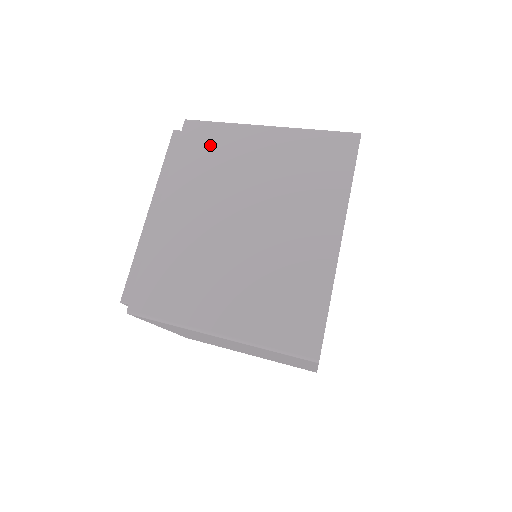
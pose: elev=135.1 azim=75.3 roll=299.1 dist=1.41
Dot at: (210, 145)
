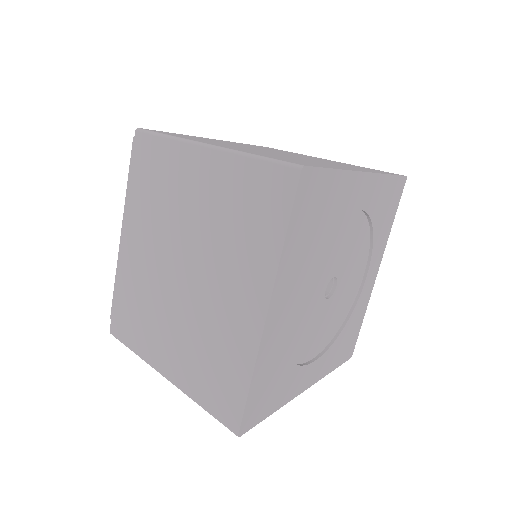
Dot at: (156, 167)
